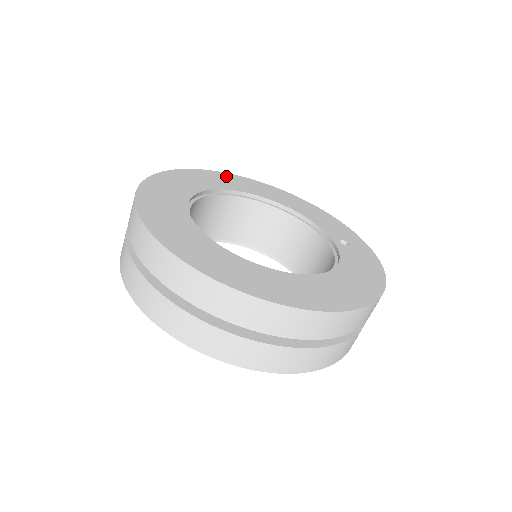
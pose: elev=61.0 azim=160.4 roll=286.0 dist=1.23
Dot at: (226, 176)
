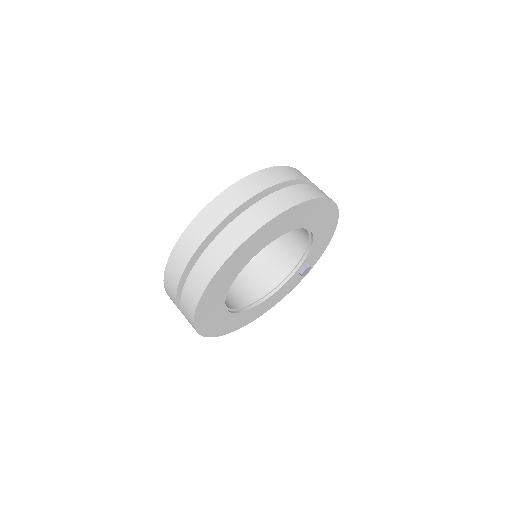
Dot at: occluded
